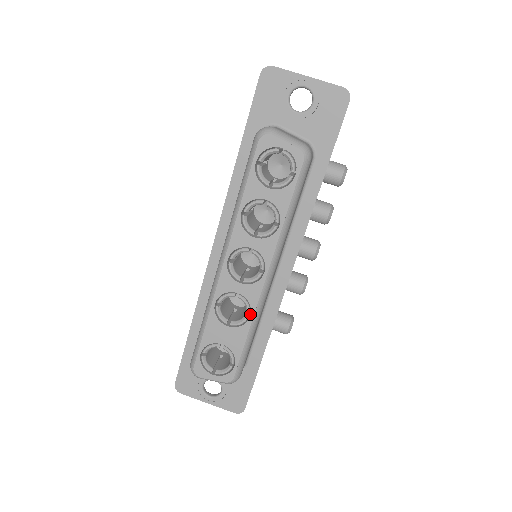
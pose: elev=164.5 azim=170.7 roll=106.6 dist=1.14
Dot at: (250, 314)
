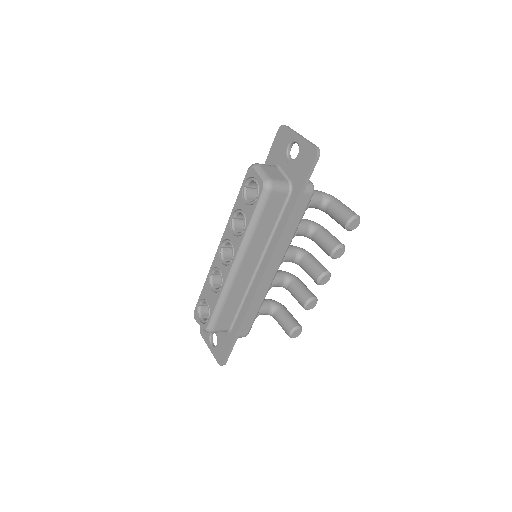
Dot at: occluded
